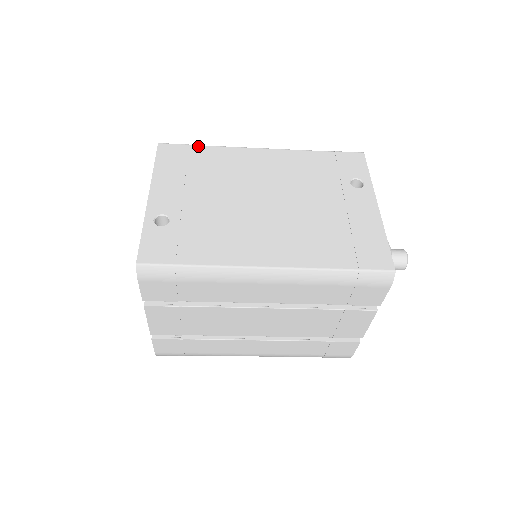
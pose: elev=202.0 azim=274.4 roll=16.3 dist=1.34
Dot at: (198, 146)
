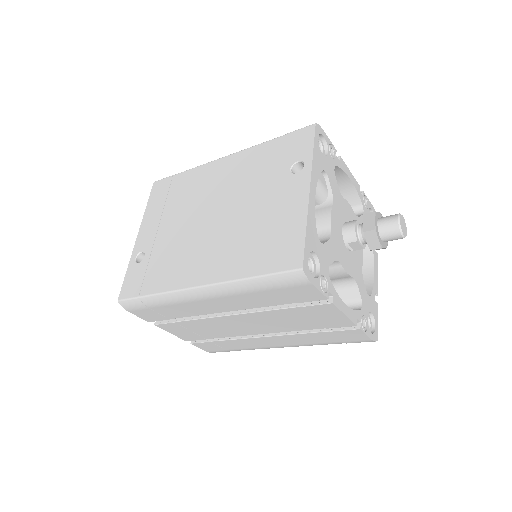
Dot at: (179, 174)
